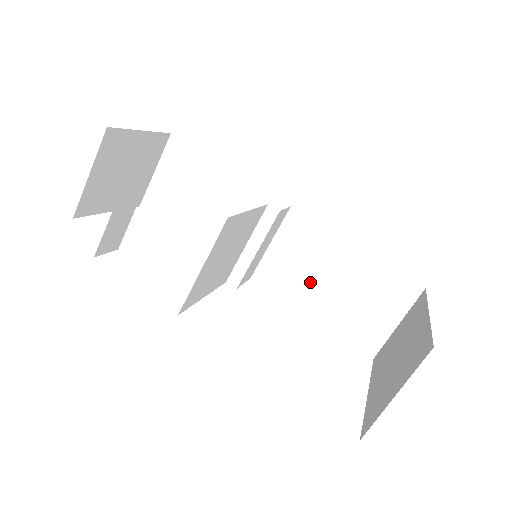
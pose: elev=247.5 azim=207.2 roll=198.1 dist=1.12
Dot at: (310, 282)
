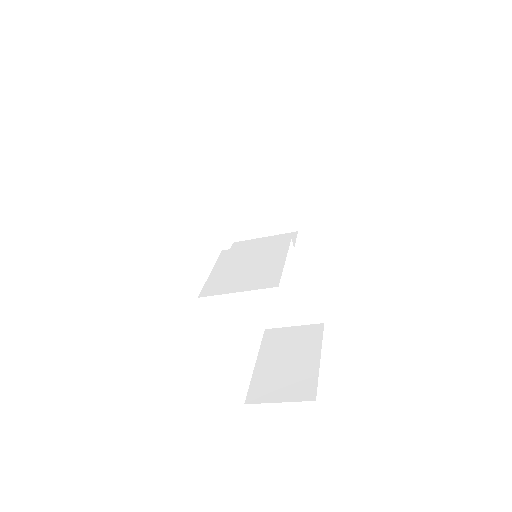
Dot at: occluded
